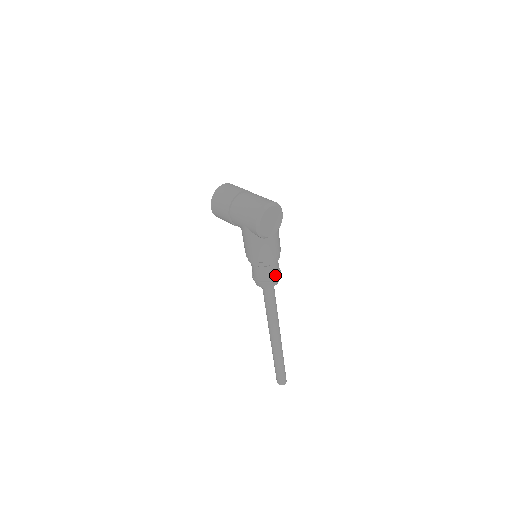
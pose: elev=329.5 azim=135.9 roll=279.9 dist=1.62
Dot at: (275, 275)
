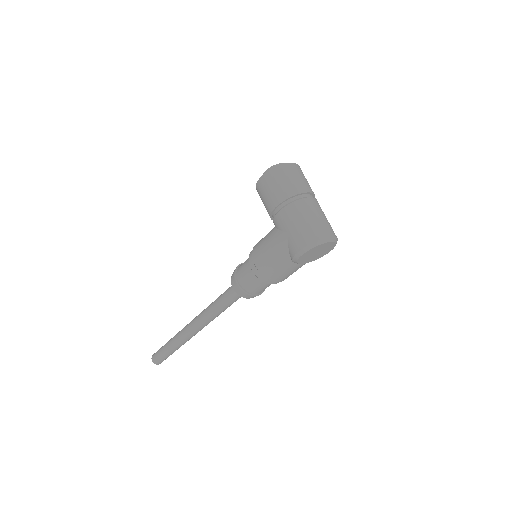
Dot at: (260, 291)
